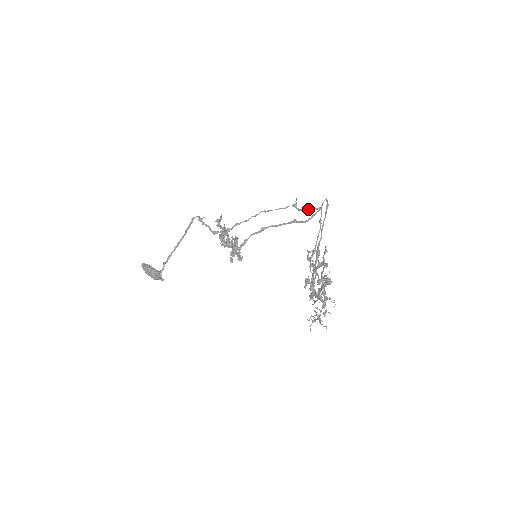
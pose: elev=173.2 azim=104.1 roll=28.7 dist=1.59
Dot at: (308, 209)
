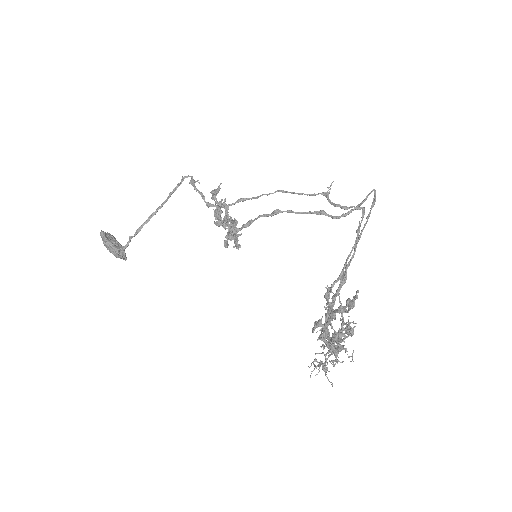
Dot at: (344, 206)
